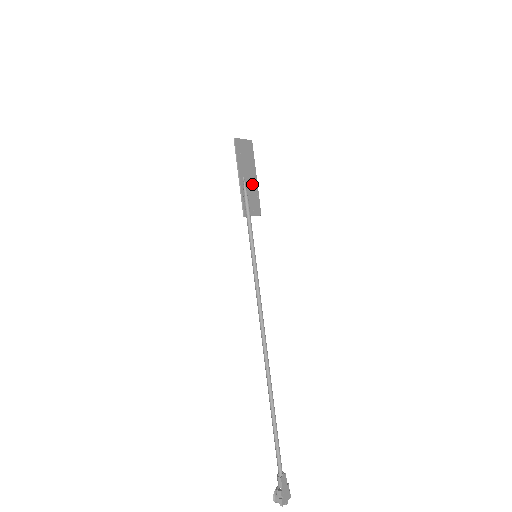
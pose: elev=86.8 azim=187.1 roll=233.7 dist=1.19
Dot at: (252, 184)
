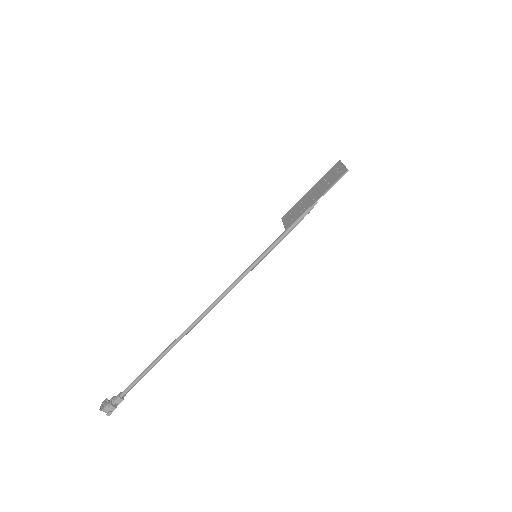
Dot at: (307, 199)
